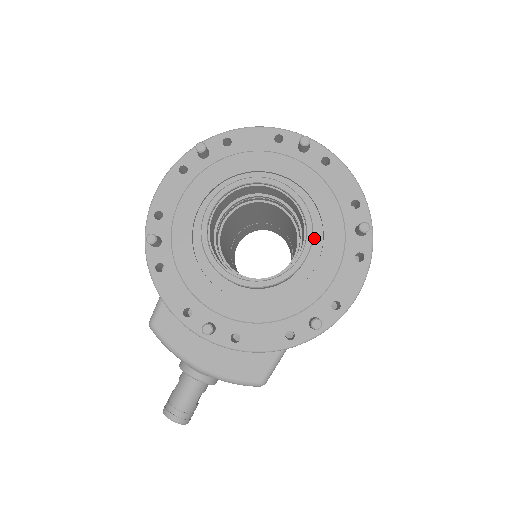
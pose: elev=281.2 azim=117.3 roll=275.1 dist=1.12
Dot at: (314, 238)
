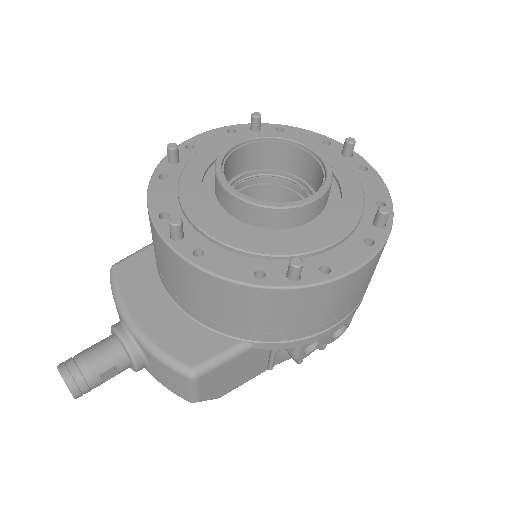
Dot at: (327, 210)
